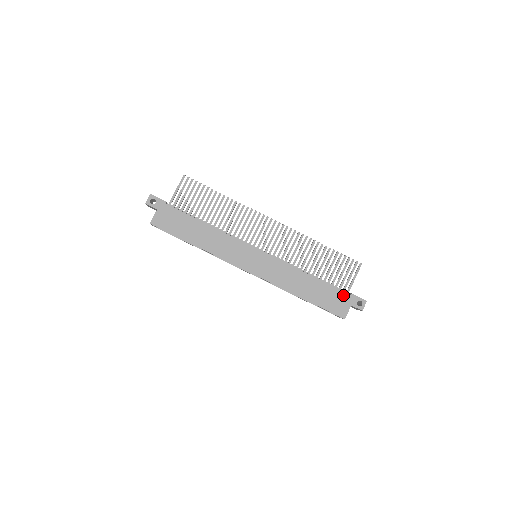
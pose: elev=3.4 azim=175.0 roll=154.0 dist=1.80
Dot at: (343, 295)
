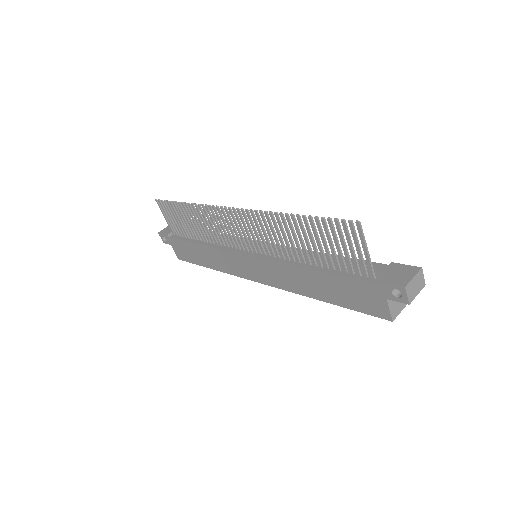
Dot at: (364, 286)
